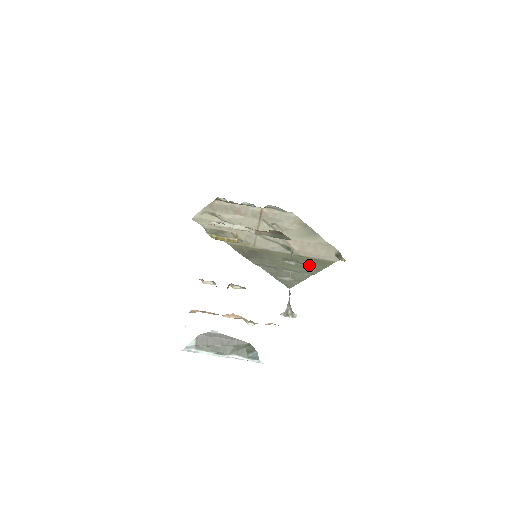
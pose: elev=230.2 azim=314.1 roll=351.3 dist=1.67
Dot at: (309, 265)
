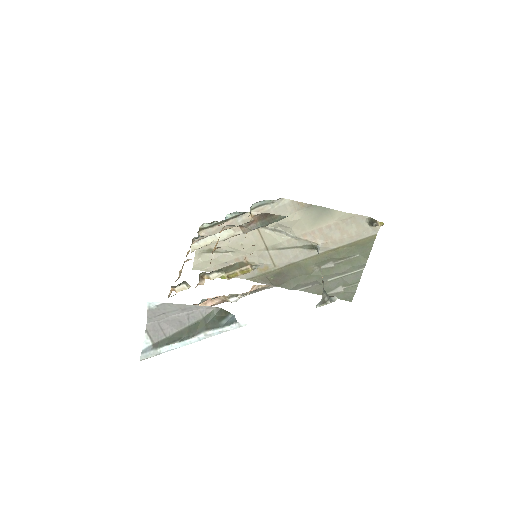
Dot at: (350, 256)
